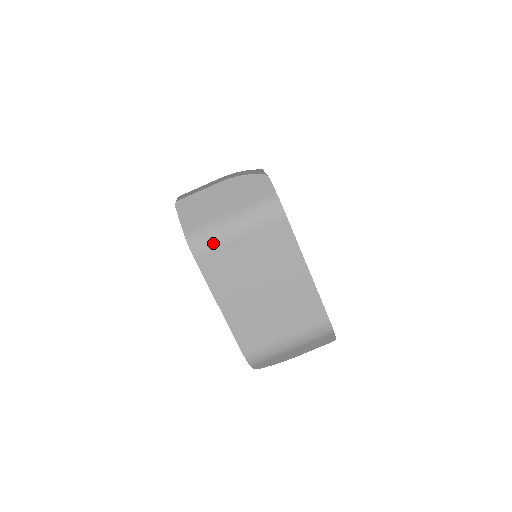
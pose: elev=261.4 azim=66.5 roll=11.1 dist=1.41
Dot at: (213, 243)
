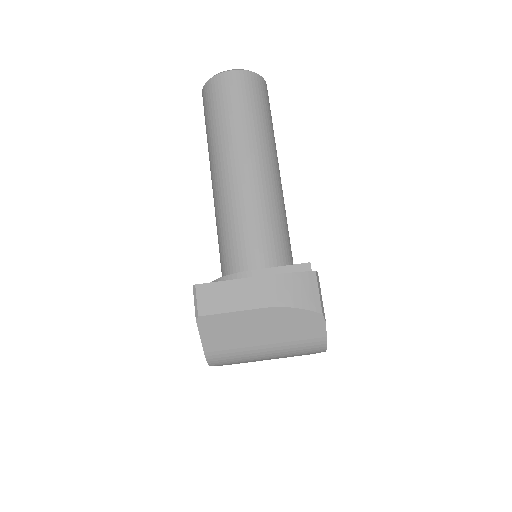
Dot at: (236, 362)
